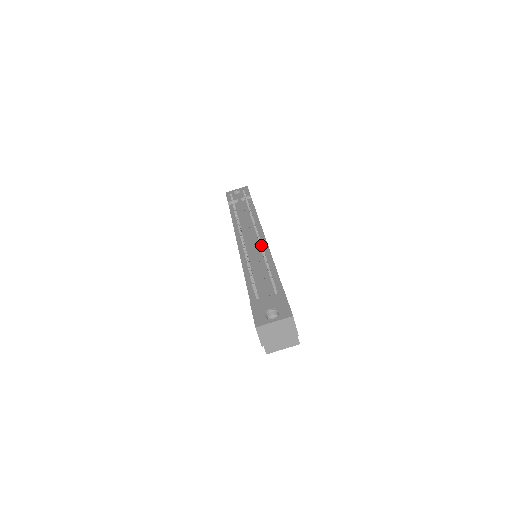
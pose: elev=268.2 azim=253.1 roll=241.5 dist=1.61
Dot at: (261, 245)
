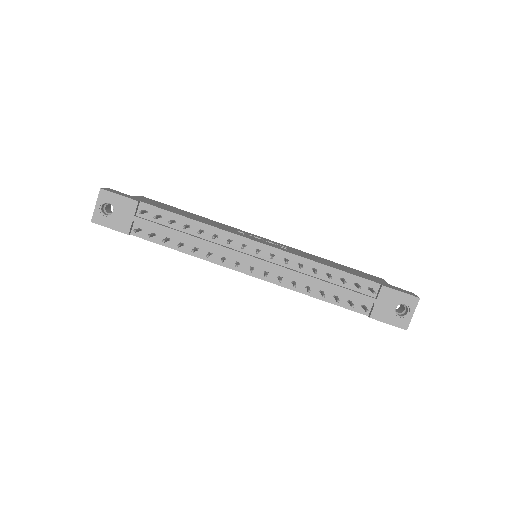
Dot at: occluded
